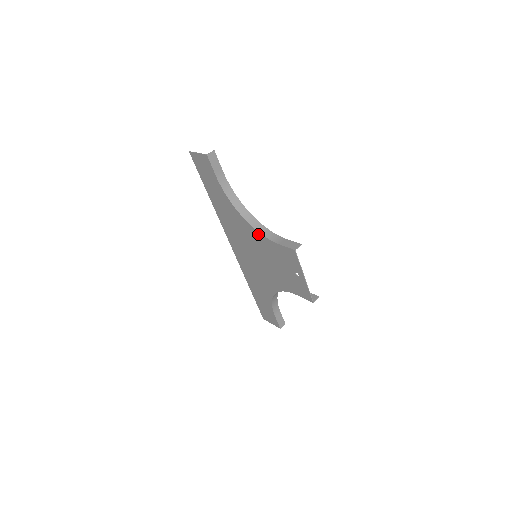
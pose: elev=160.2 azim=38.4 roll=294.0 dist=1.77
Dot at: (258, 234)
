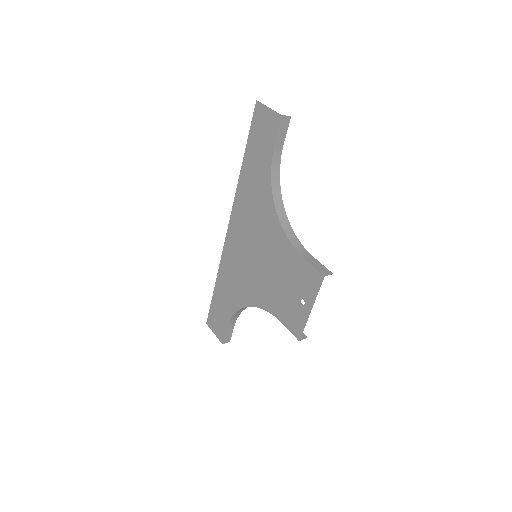
Dot at: (282, 235)
